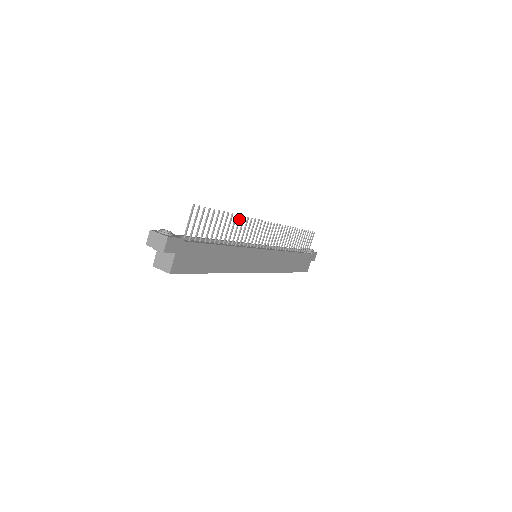
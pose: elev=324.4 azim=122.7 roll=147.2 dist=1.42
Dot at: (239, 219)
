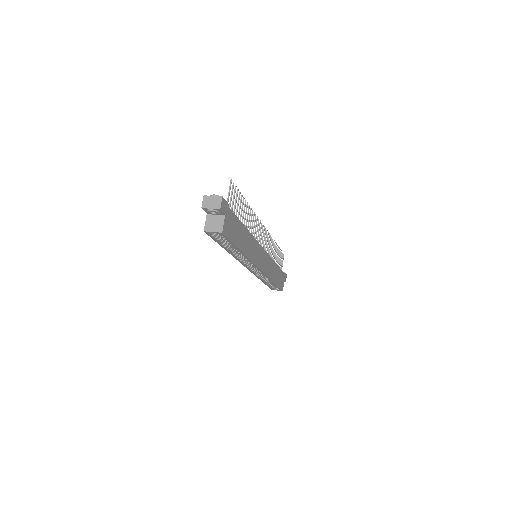
Dot at: (250, 211)
